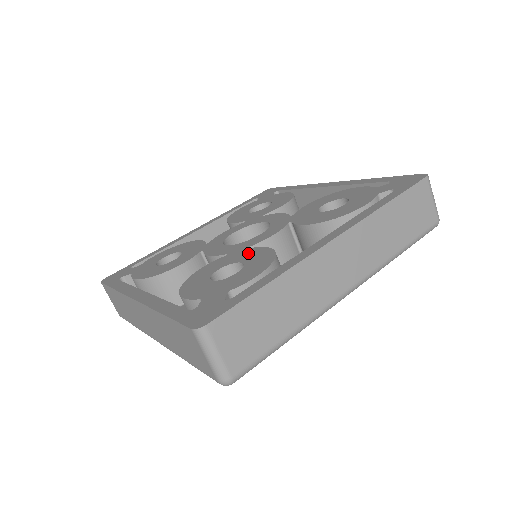
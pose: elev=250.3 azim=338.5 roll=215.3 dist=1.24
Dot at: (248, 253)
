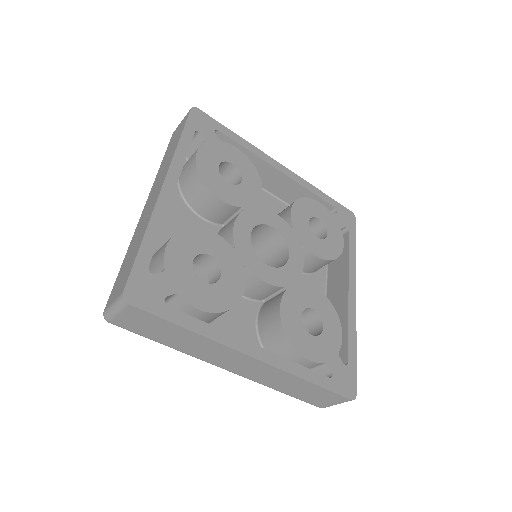
Dot at: (236, 273)
